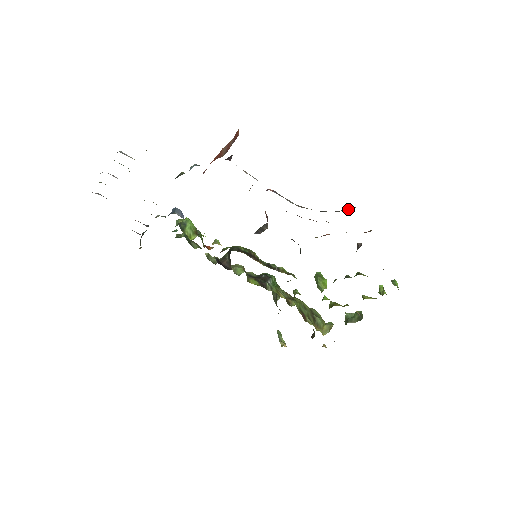
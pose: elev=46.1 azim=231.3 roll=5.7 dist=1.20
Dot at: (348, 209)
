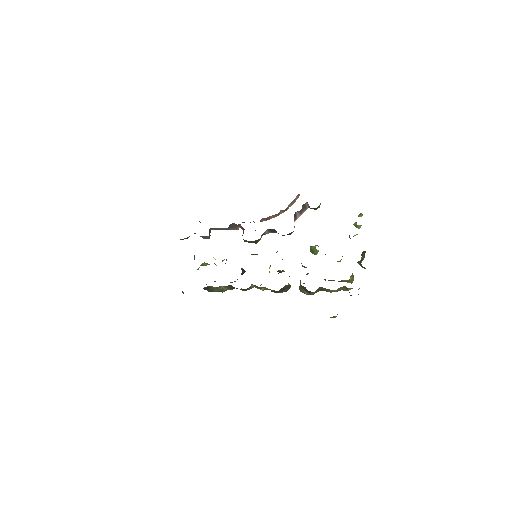
Dot at: occluded
